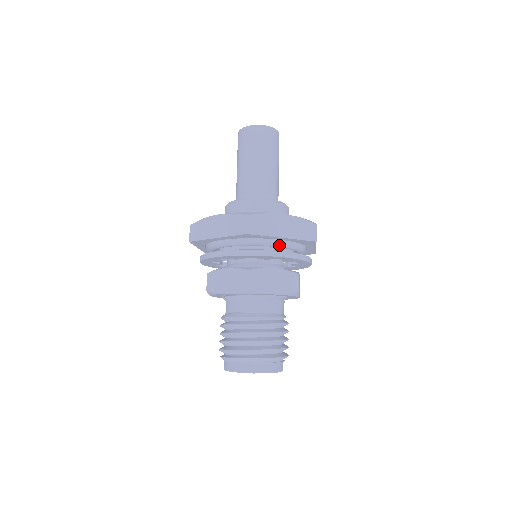
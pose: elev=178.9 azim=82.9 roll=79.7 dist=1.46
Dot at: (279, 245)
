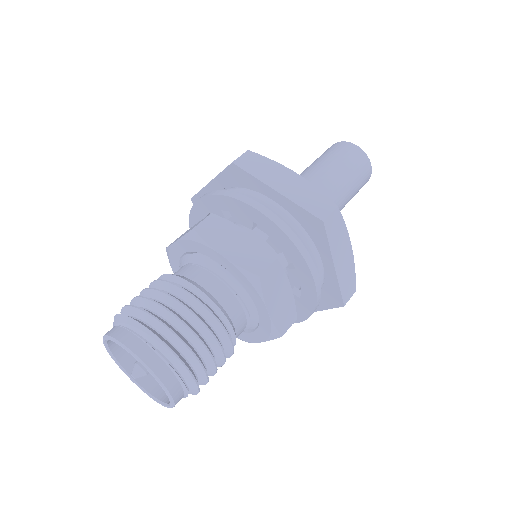
Dot at: (272, 211)
